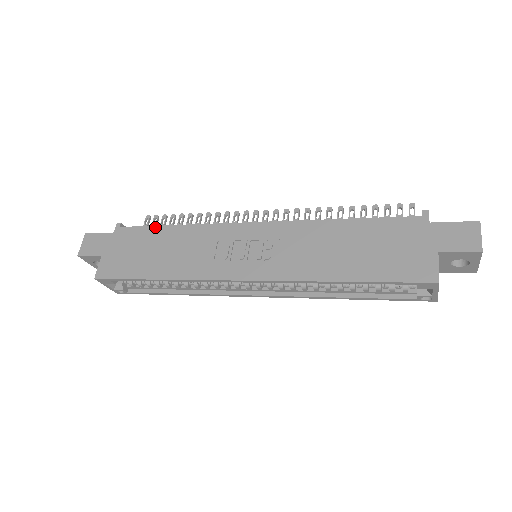
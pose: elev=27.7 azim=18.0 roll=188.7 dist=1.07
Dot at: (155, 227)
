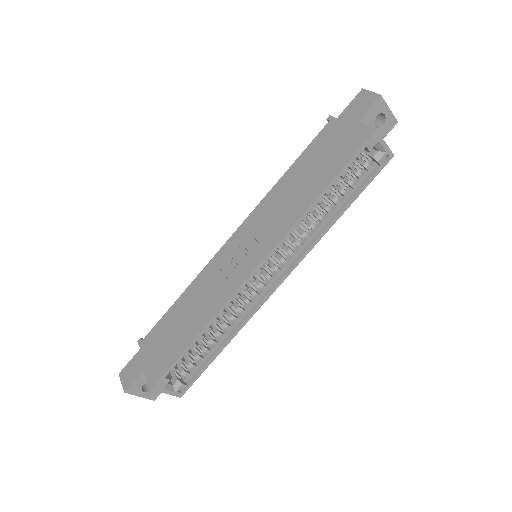
Dot at: (168, 311)
